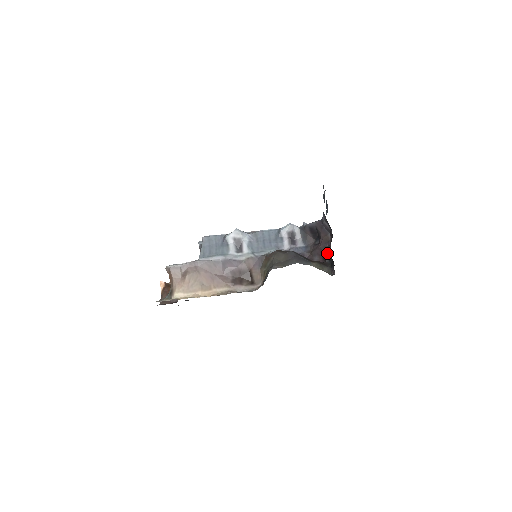
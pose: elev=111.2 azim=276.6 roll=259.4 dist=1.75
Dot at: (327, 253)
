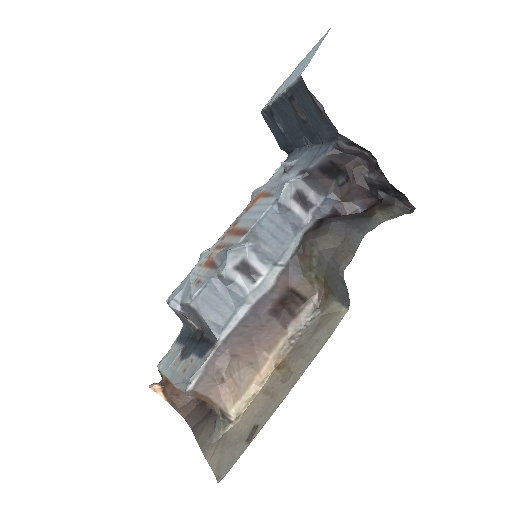
Dot at: (378, 187)
